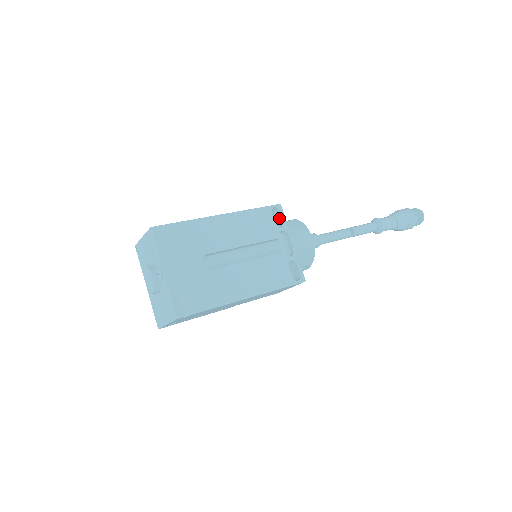
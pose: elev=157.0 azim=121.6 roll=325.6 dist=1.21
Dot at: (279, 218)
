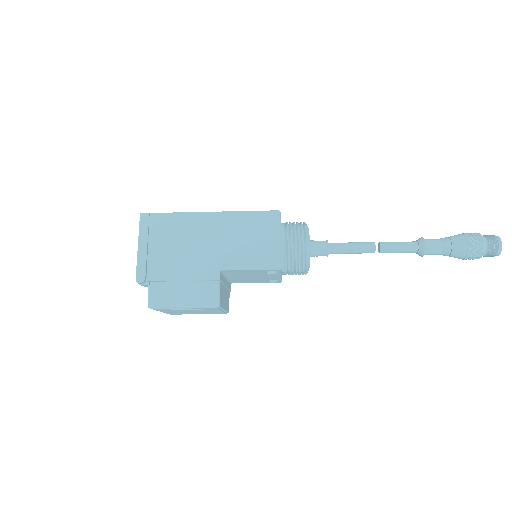
Dot at: occluded
